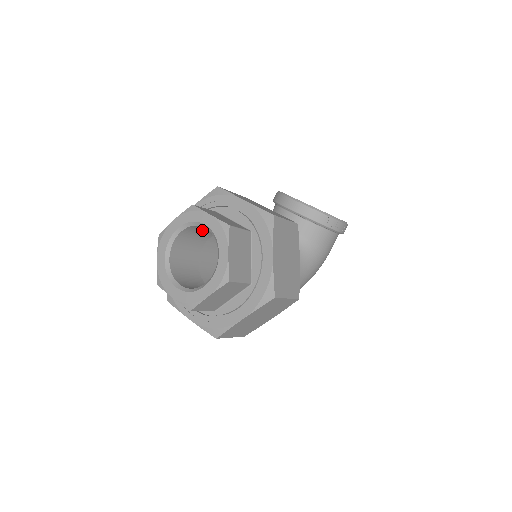
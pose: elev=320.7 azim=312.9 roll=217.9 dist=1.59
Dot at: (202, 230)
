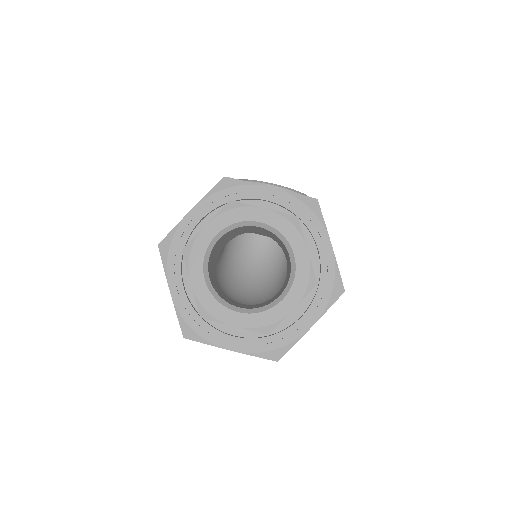
Dot at: (232, 233)
